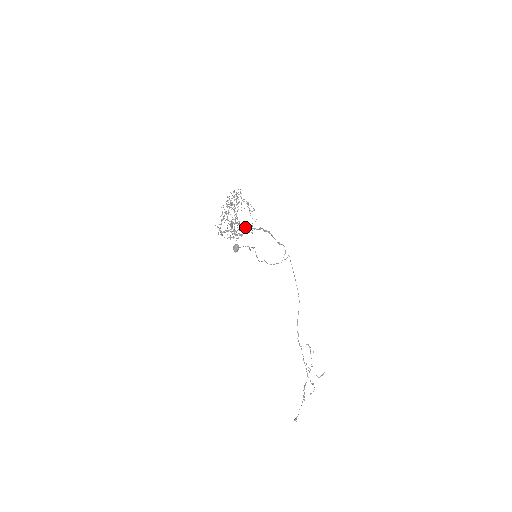
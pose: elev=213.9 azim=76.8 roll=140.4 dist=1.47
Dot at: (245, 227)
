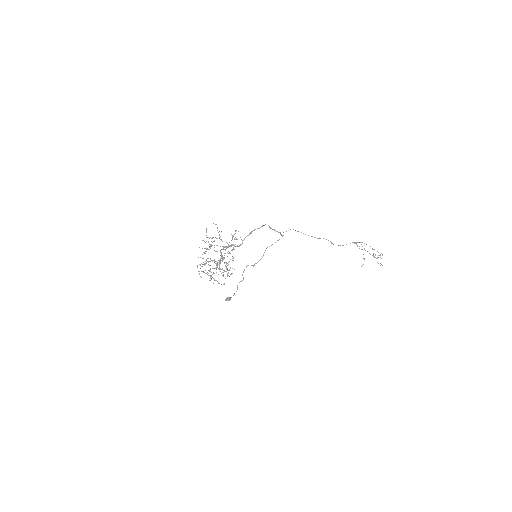
Dot at: (227, 270)
